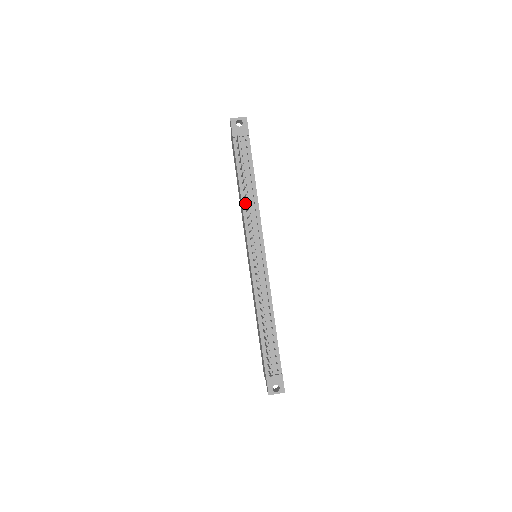
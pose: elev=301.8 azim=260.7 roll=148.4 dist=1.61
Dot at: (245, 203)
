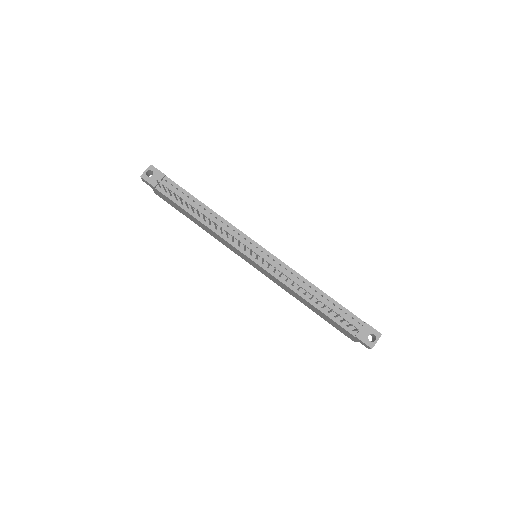
Dot at: occluded
